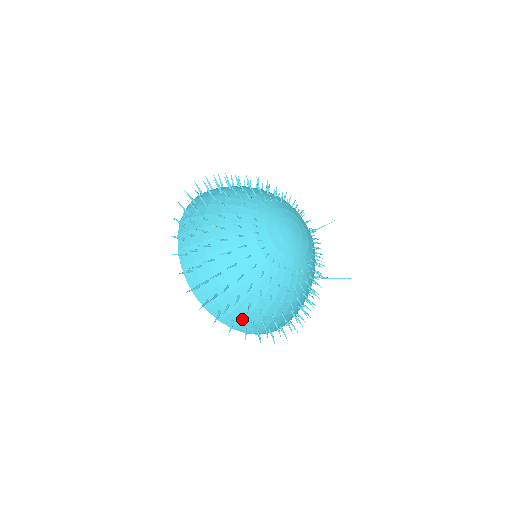
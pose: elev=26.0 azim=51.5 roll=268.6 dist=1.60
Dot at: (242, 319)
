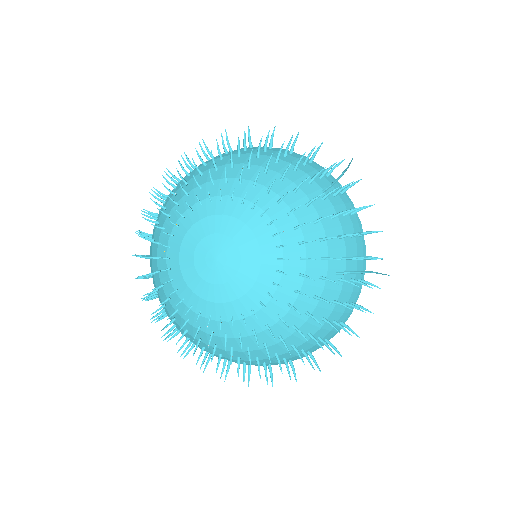
Dot at: occluded
